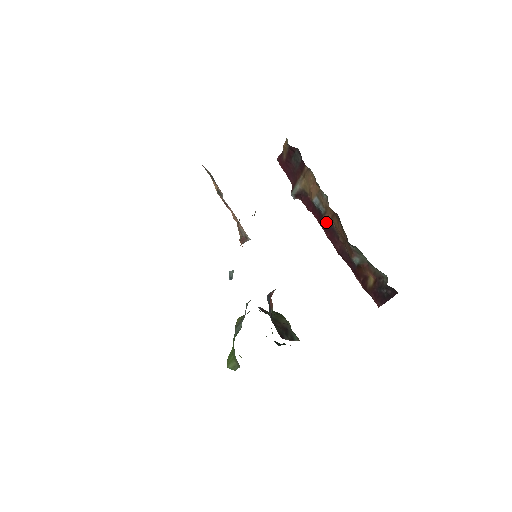
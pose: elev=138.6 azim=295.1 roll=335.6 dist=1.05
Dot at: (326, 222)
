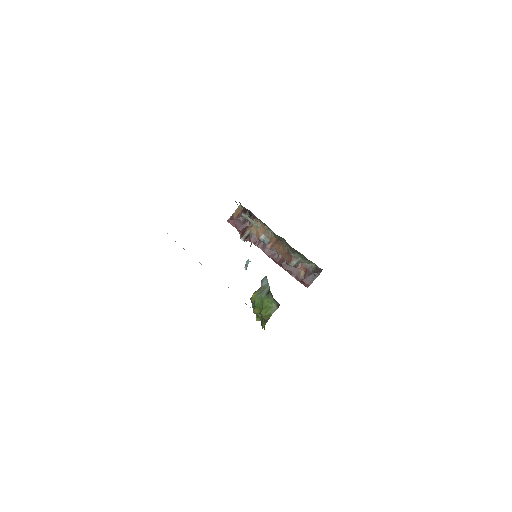
Dot at: (269, 249)
